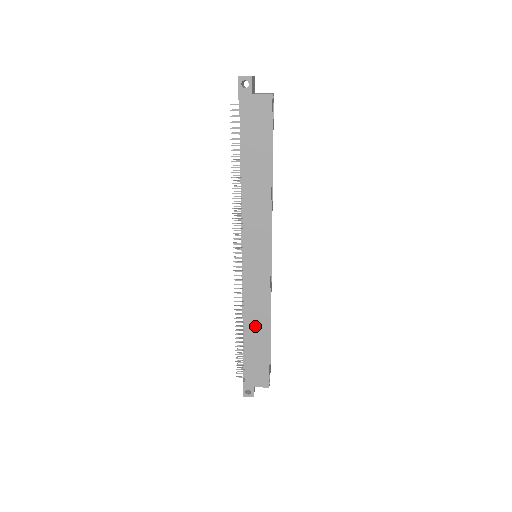
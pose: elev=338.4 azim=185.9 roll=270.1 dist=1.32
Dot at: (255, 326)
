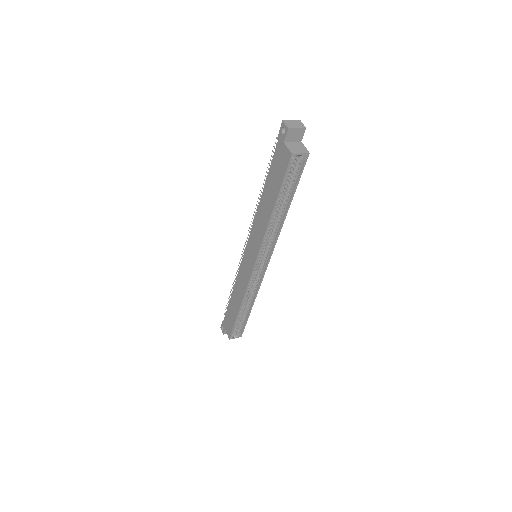
Dot at: (236, 297)
